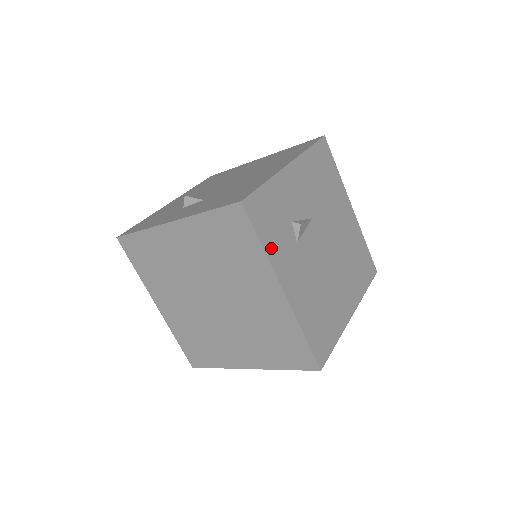
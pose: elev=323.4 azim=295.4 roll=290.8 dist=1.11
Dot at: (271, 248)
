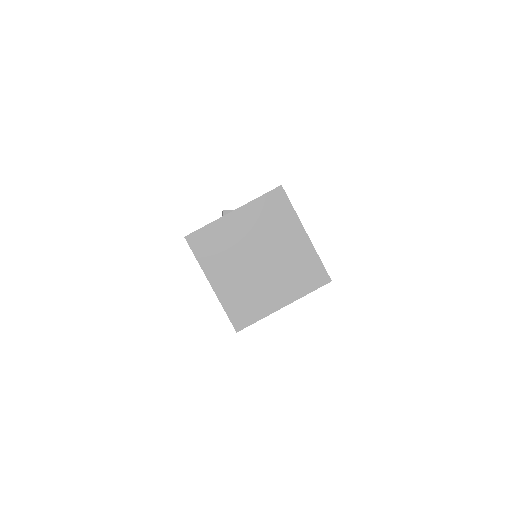
Dot at: occluded
